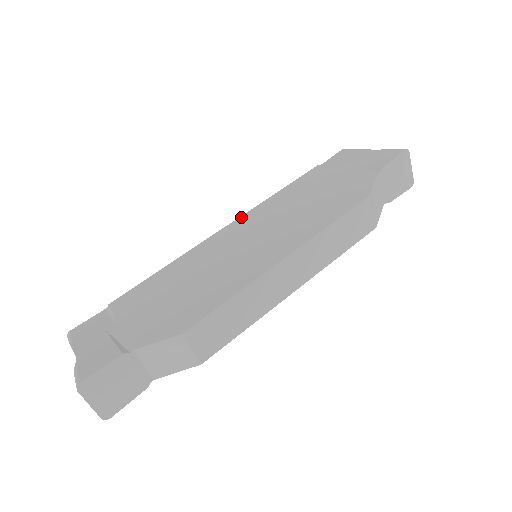
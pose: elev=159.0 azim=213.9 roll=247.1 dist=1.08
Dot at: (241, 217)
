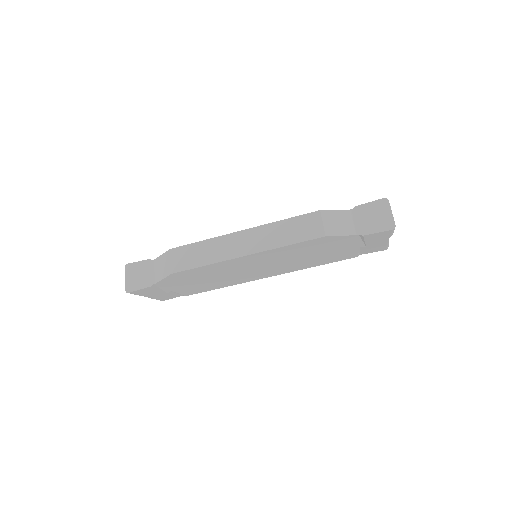
Dot at: occluded
